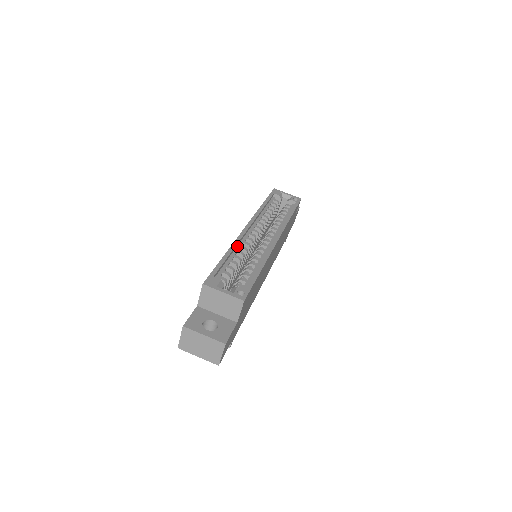
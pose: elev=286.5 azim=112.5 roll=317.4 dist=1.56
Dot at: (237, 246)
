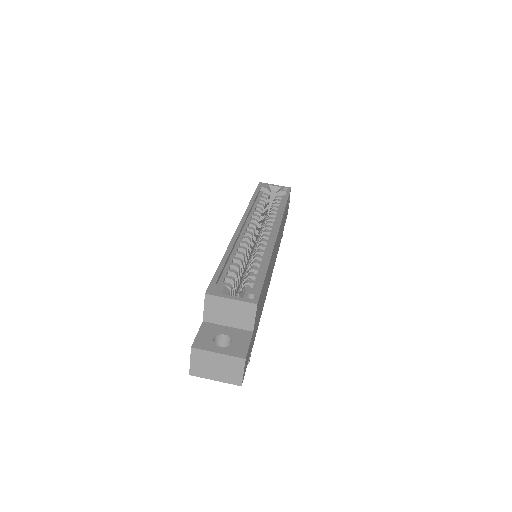
Dot at: (234, 247)
